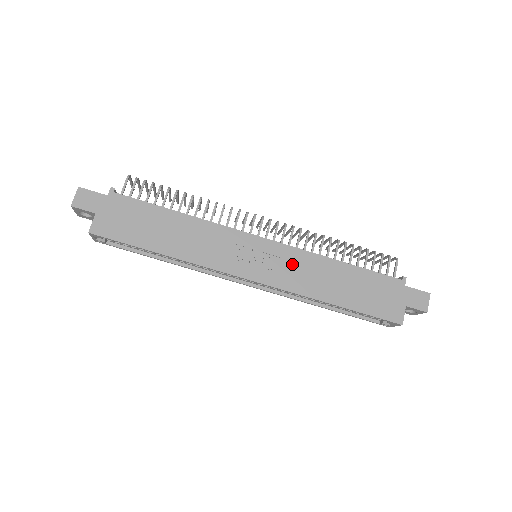
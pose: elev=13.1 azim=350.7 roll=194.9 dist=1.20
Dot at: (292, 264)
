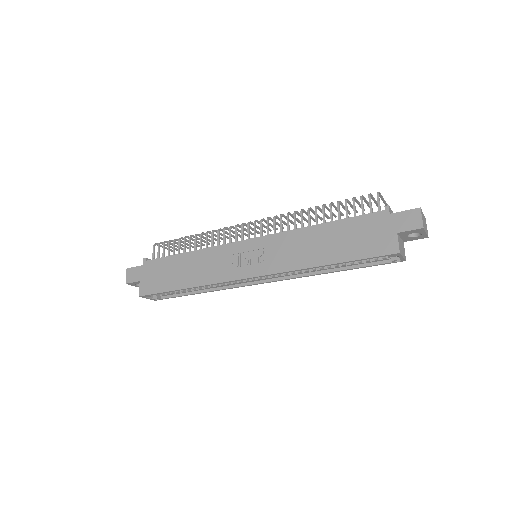
Dot at: (278, 248)
